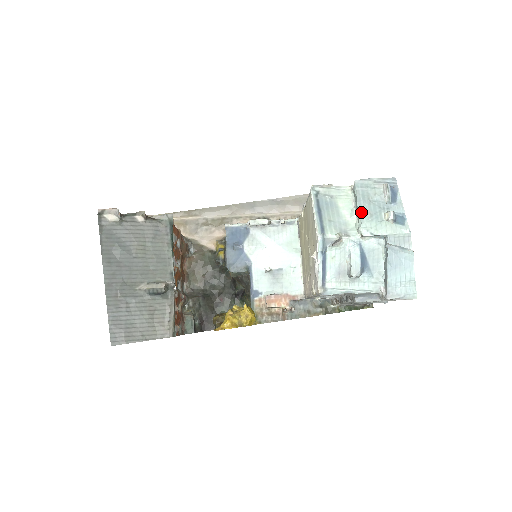
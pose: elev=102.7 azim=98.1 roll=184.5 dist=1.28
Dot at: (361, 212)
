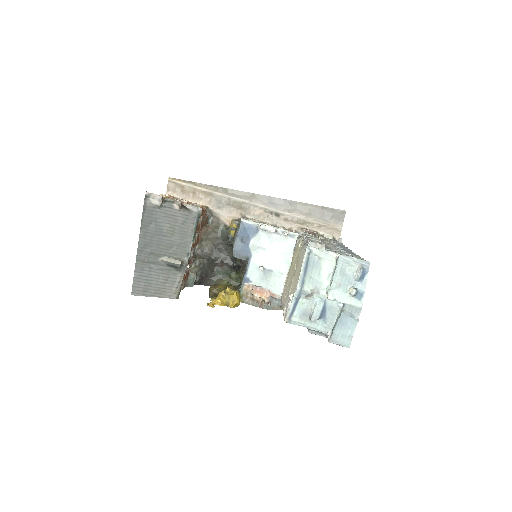
Dot at: (334, 281)
